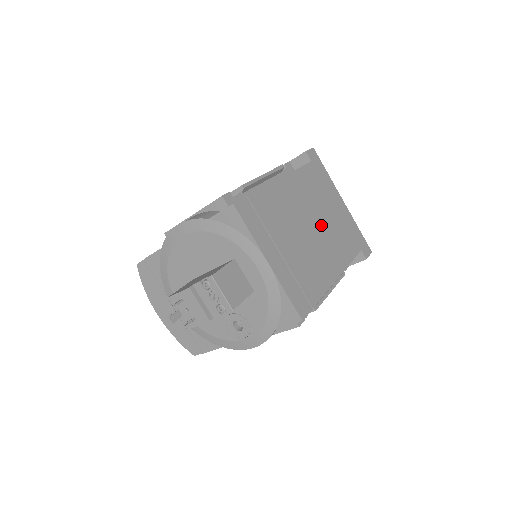
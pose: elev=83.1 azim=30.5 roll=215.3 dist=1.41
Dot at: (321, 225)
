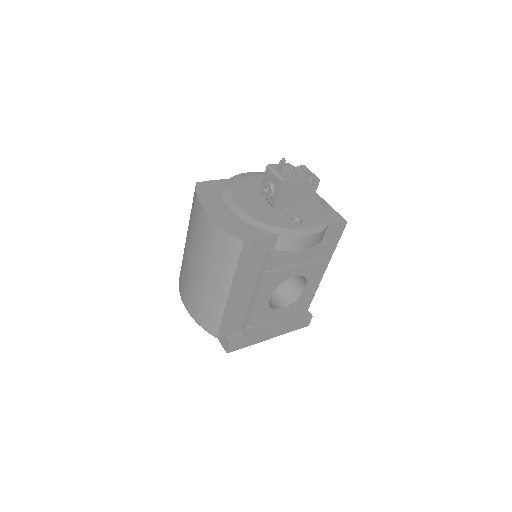
Dot at: occluded
